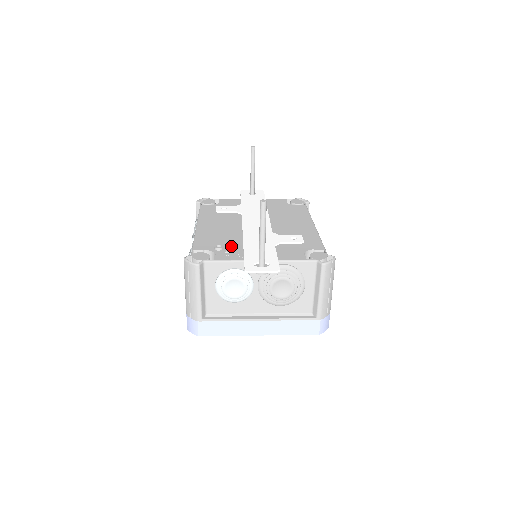
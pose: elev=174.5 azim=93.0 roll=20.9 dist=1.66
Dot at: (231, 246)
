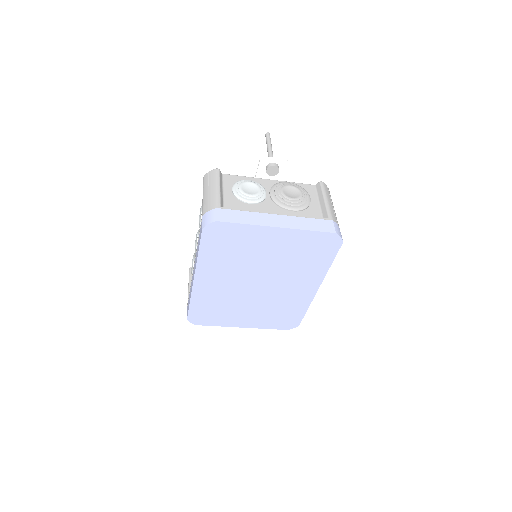
Dot at: occluded
